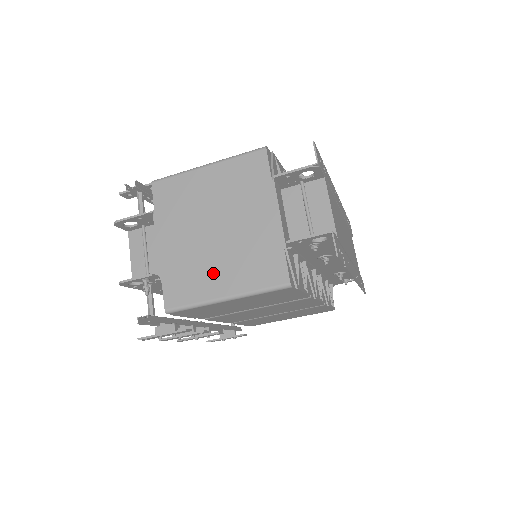
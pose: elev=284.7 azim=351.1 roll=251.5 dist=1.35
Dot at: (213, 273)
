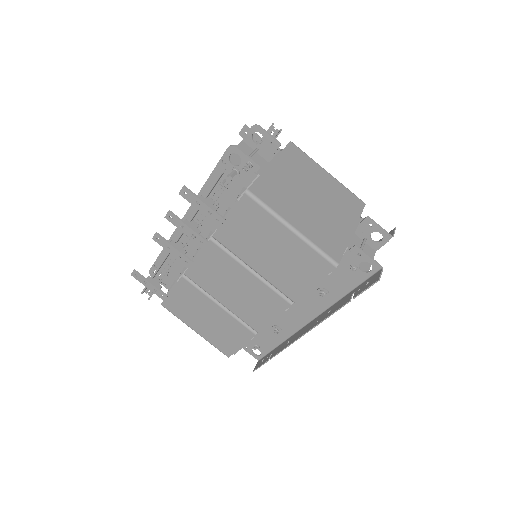
Dot at: (296, 210)
